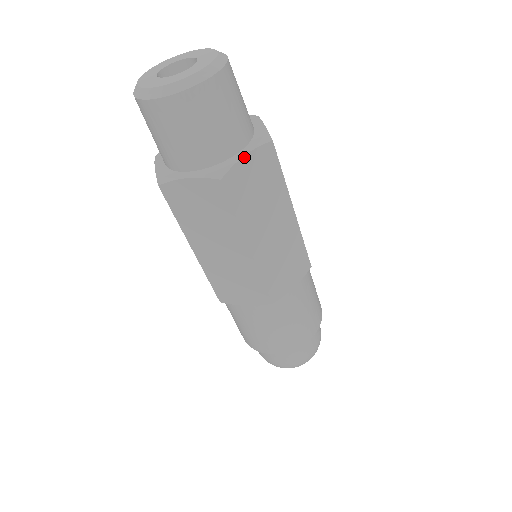
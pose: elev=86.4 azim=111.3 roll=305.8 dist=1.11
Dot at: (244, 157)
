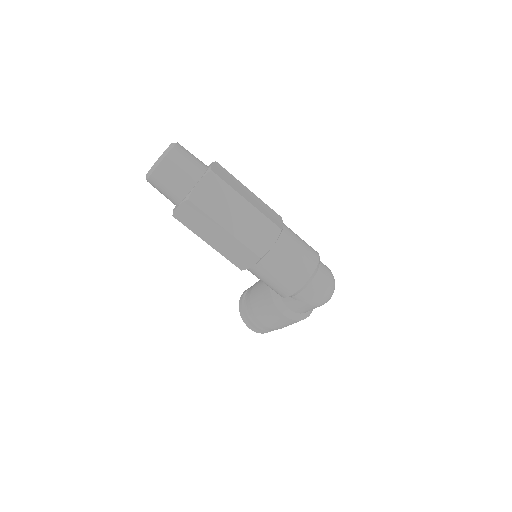
Dot at: (212, 165)
